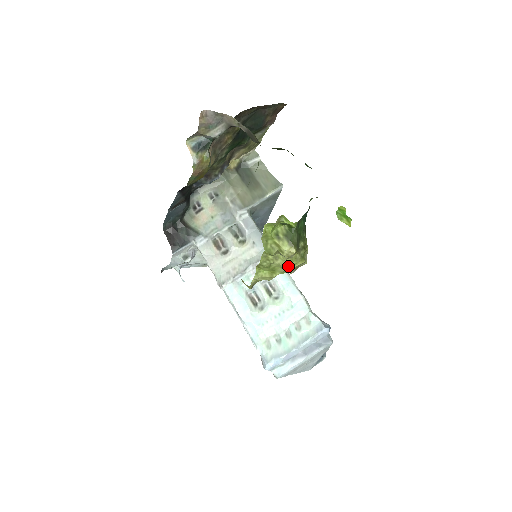
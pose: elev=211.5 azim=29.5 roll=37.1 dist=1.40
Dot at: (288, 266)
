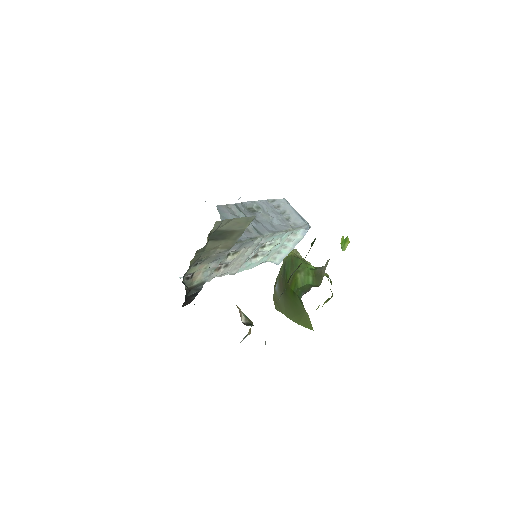
Dot at: occluded
